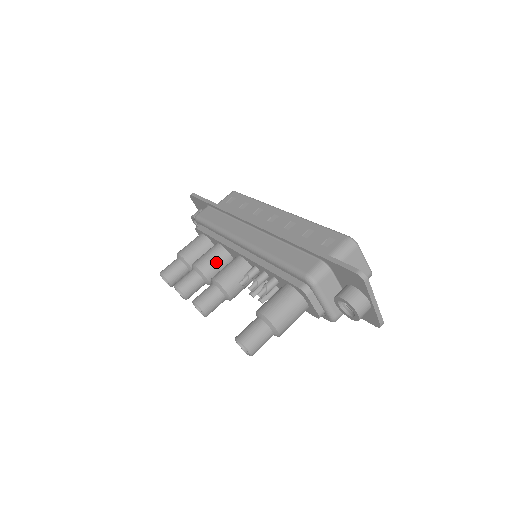
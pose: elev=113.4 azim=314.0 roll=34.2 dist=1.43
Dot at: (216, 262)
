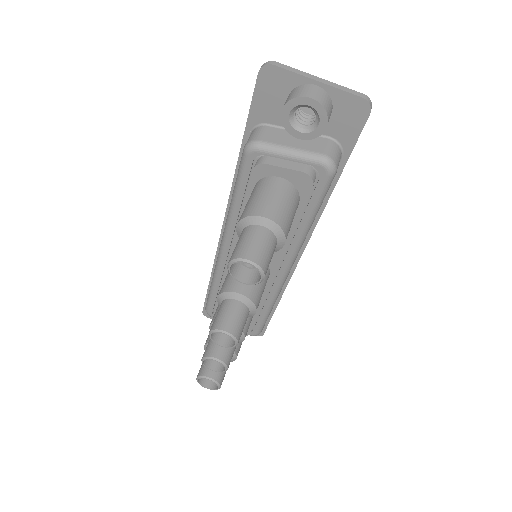
Dot at: occluded
